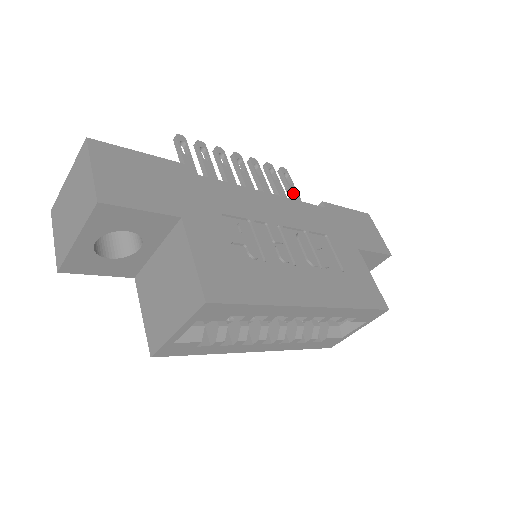
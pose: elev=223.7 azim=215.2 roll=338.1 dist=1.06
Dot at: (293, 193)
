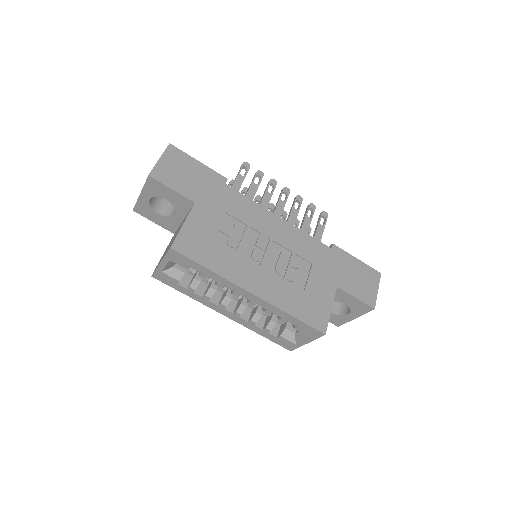
Dot at: (318, 231)
